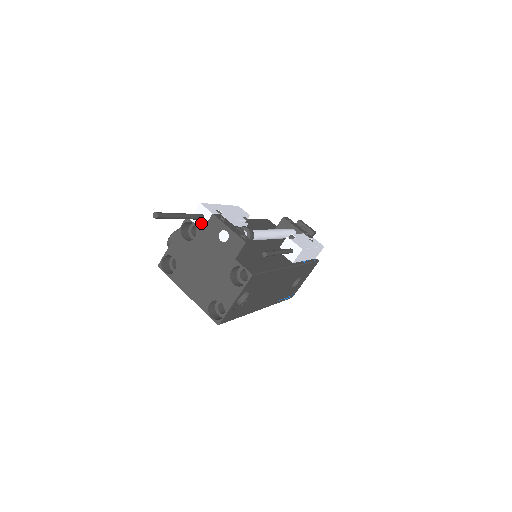
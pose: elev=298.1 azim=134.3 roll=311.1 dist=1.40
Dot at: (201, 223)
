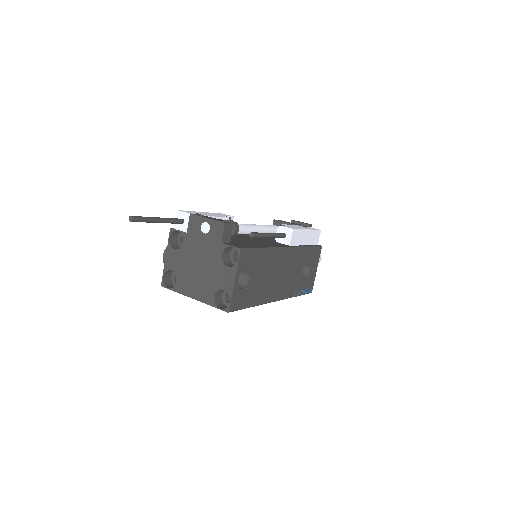
Dot at: (183, 227)
